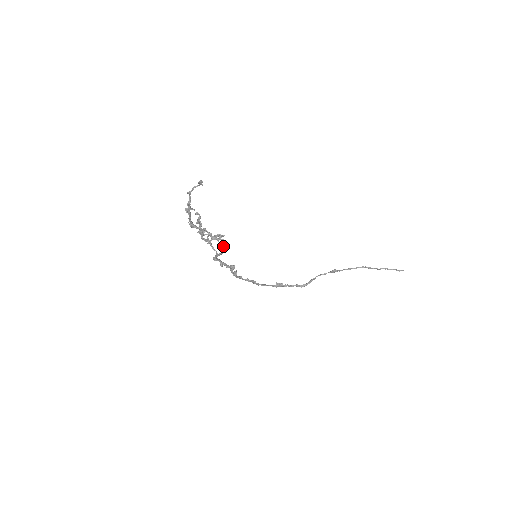
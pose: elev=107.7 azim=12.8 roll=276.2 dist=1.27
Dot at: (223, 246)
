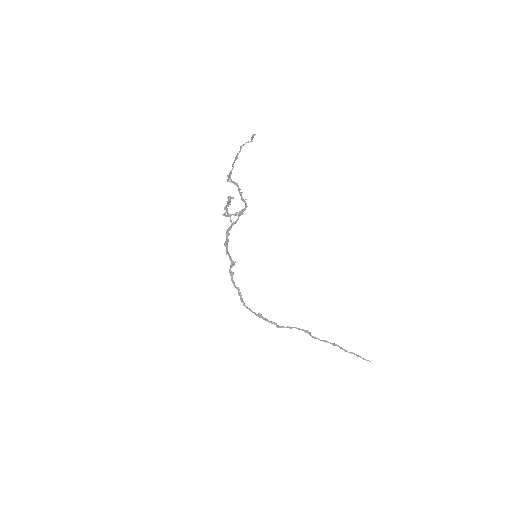
Dot at: (242, 210)
